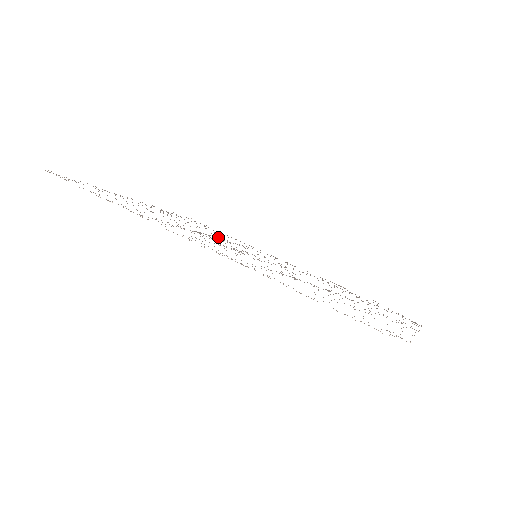
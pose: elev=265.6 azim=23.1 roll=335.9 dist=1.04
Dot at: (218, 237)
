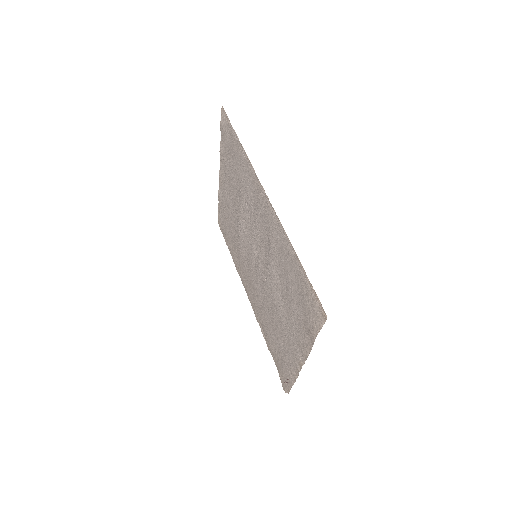
Dot at: (239, 234)
